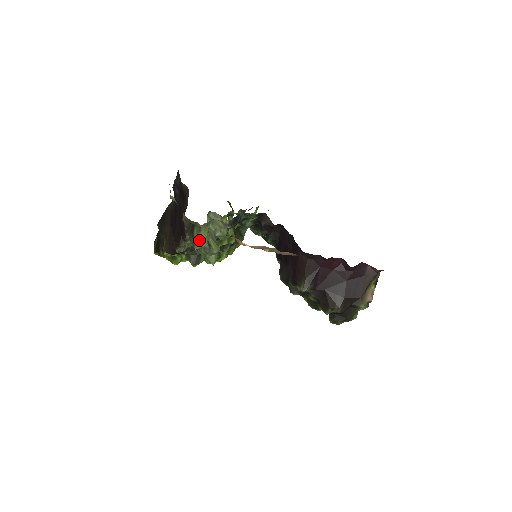
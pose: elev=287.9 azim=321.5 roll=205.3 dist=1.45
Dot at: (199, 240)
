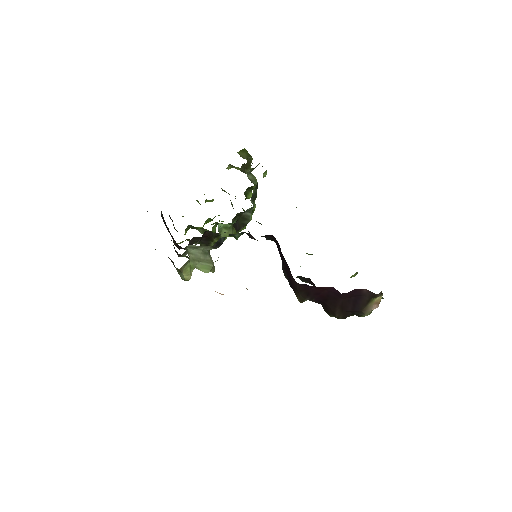
Dot at: (183, 277)
